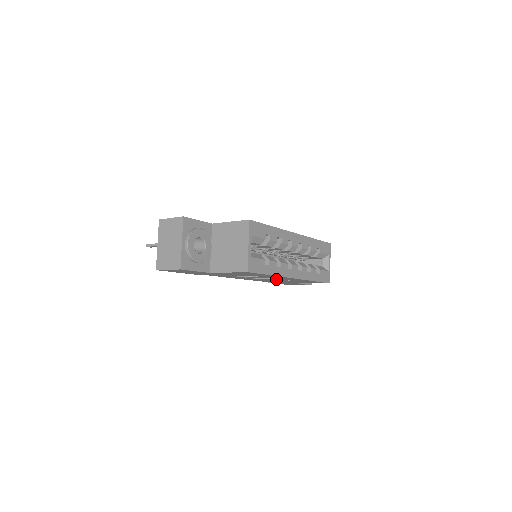
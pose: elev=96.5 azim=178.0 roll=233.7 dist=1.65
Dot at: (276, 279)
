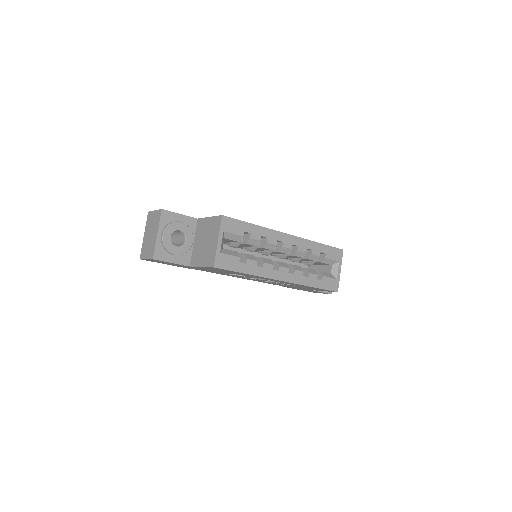
Dot at: (274, 281)
